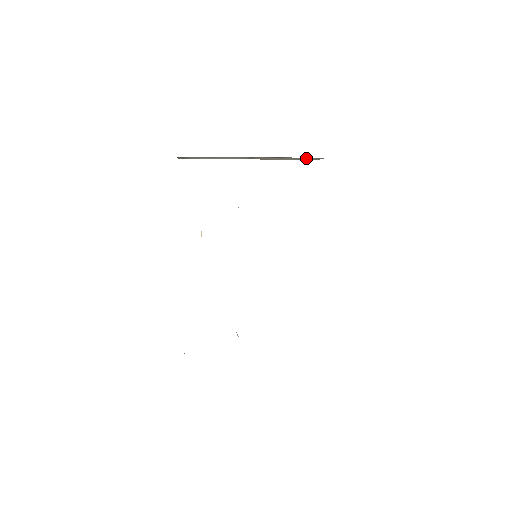
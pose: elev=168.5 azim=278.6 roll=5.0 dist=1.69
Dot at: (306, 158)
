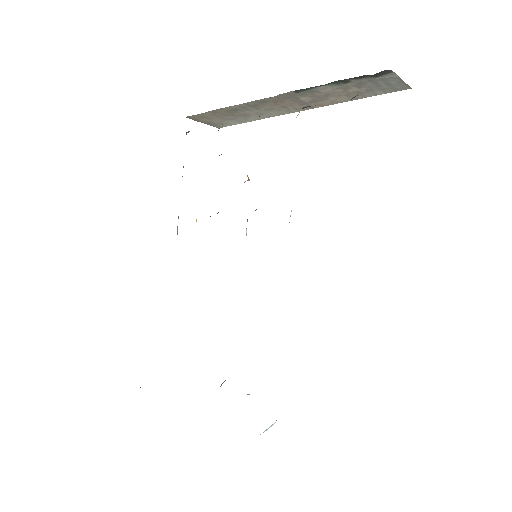
Dot at: (365, 82)
